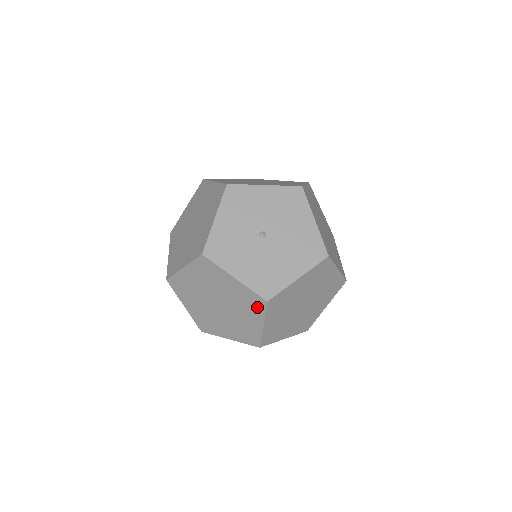
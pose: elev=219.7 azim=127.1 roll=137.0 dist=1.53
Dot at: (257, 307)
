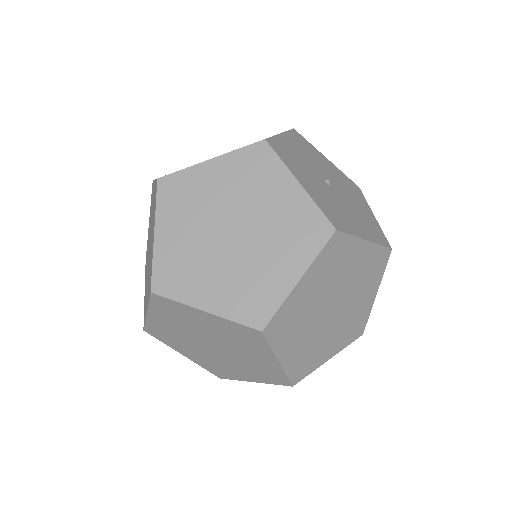
Dot at: (310, 240)
